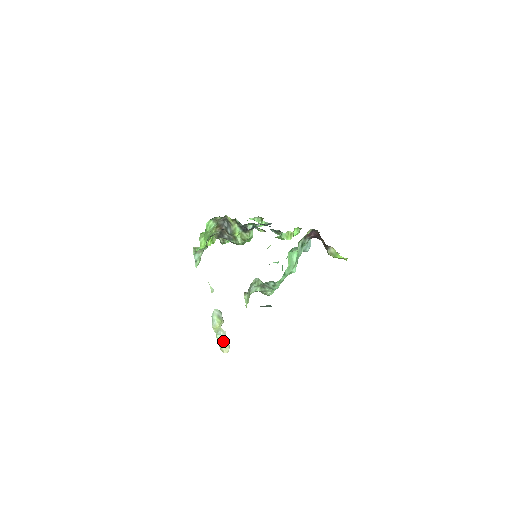
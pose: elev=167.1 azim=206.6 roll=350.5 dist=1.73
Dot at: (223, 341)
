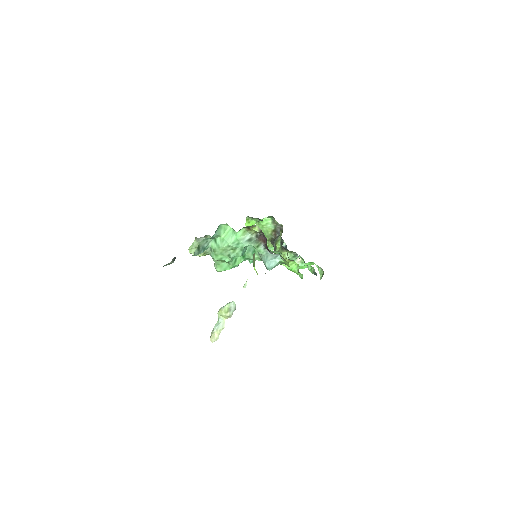
Dot at: (216, 328)
